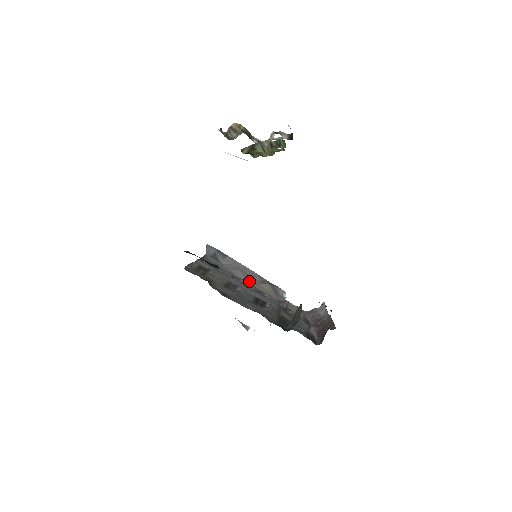
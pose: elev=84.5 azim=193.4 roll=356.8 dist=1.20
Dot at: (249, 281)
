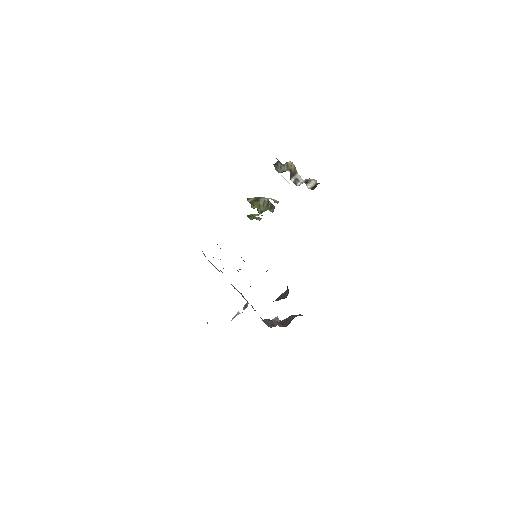
Dot at: occluded
